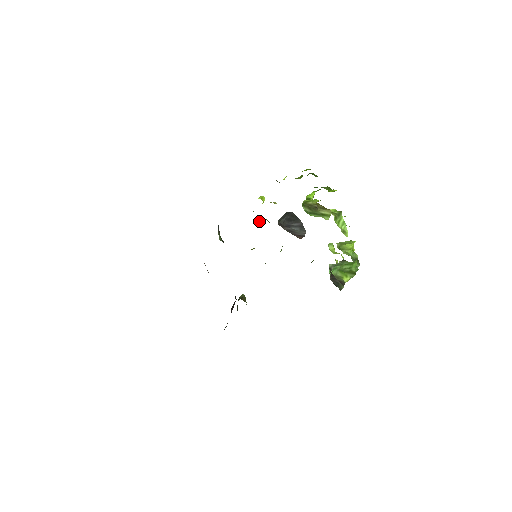
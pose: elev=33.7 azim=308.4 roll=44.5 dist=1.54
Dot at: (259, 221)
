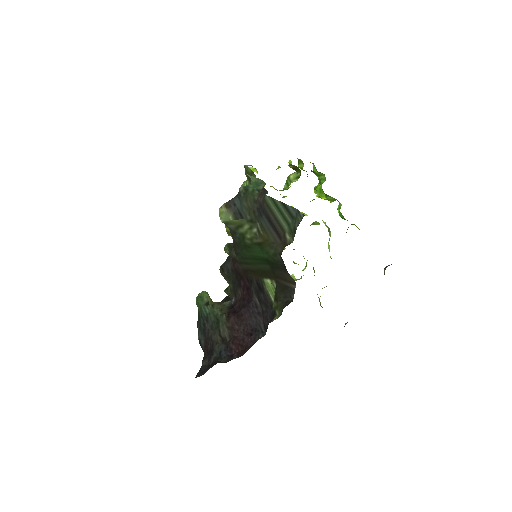
Dot at: occluded
